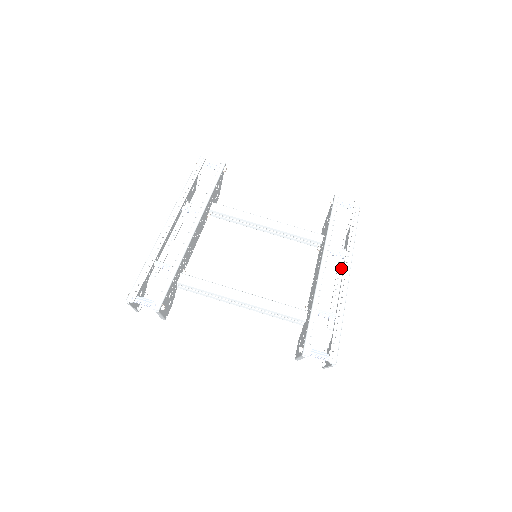
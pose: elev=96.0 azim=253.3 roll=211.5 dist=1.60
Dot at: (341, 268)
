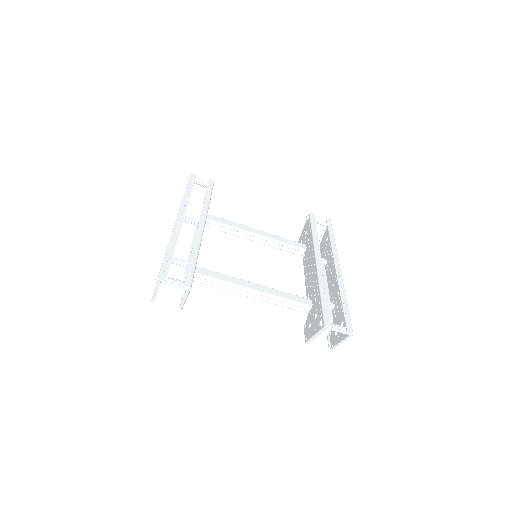
Dot at: (324, 271)
